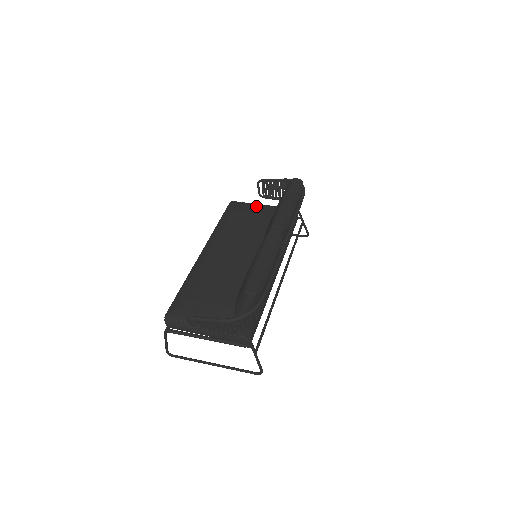
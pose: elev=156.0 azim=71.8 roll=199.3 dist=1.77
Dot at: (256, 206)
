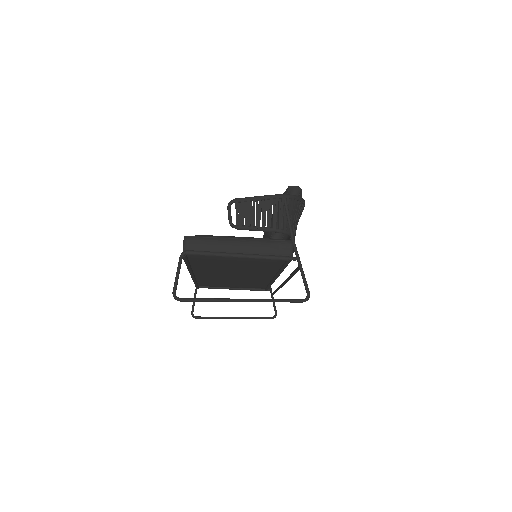
Dot at: occluded
